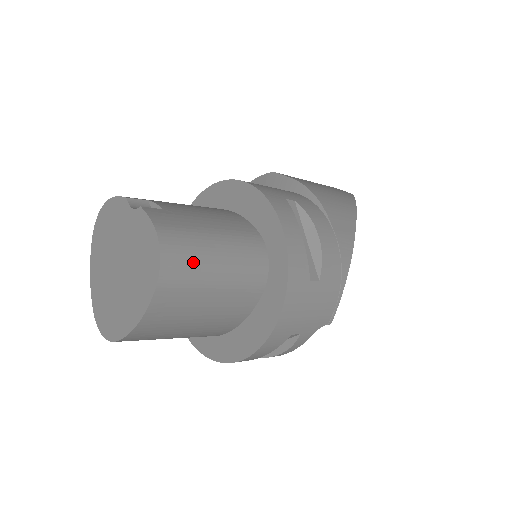
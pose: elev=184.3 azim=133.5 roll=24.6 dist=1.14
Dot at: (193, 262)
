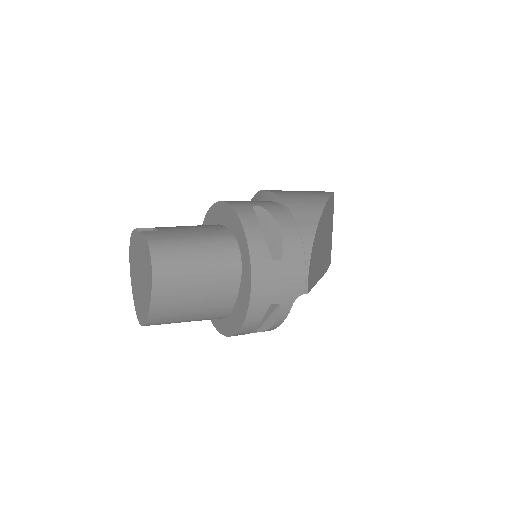
Dot at: (176, 260)
